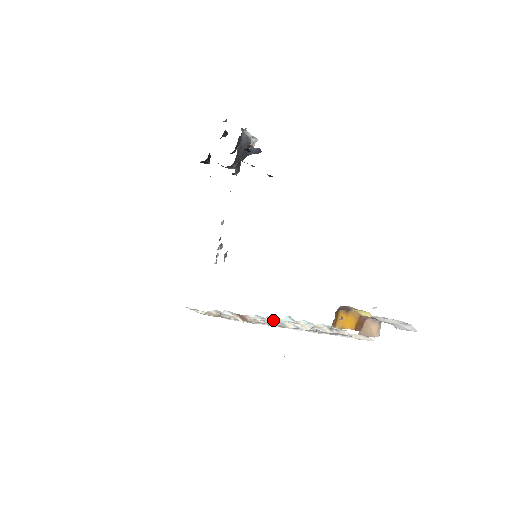
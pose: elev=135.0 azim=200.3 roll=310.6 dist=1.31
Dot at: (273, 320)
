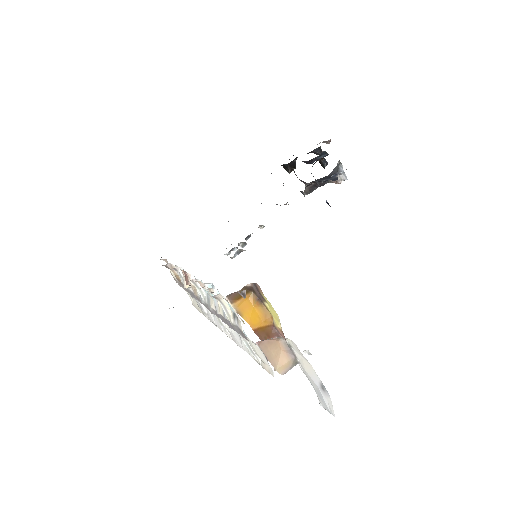
Dot at: occluded
